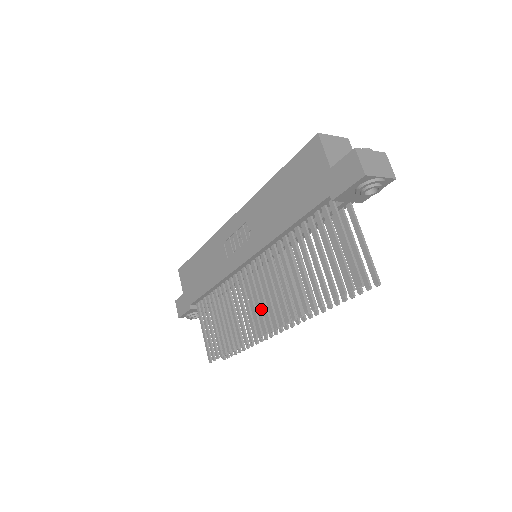
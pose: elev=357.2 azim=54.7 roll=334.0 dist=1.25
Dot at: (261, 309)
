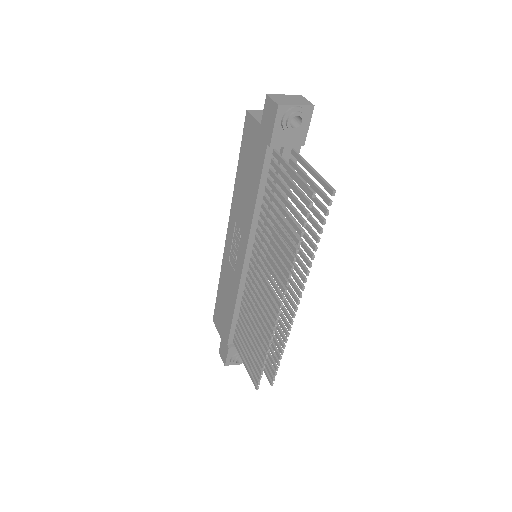
Dot at: (269, 294)
